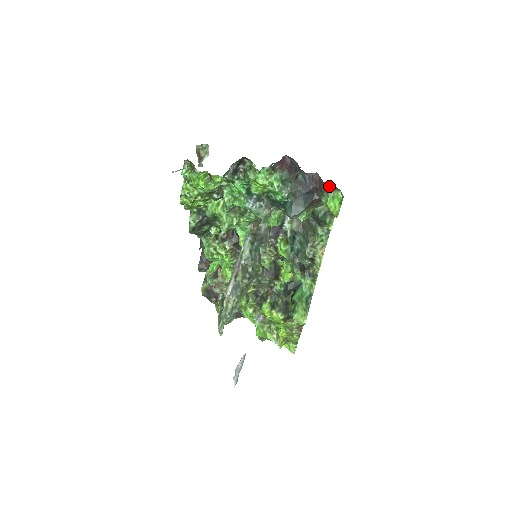
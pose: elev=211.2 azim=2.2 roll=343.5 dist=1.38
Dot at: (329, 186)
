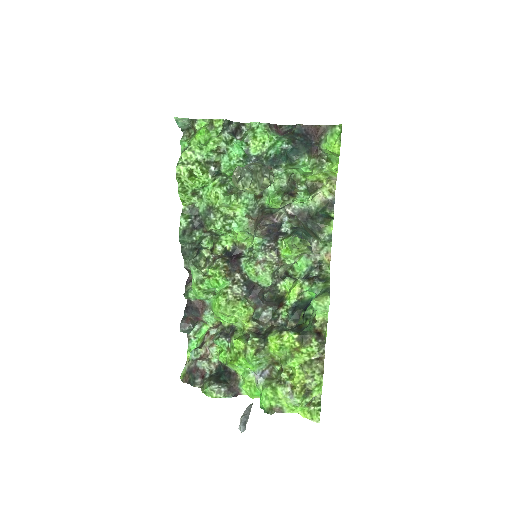
Dot at: (325, 128)
